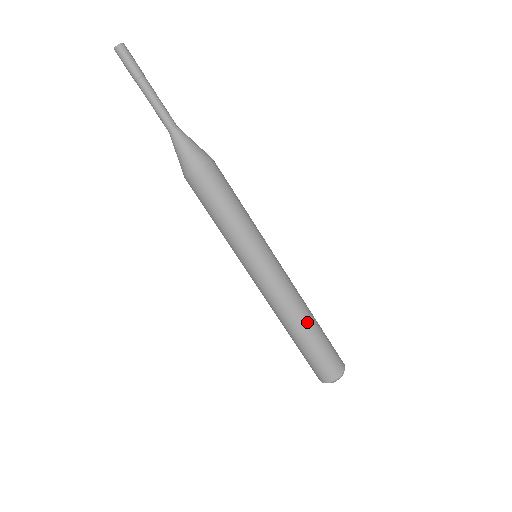
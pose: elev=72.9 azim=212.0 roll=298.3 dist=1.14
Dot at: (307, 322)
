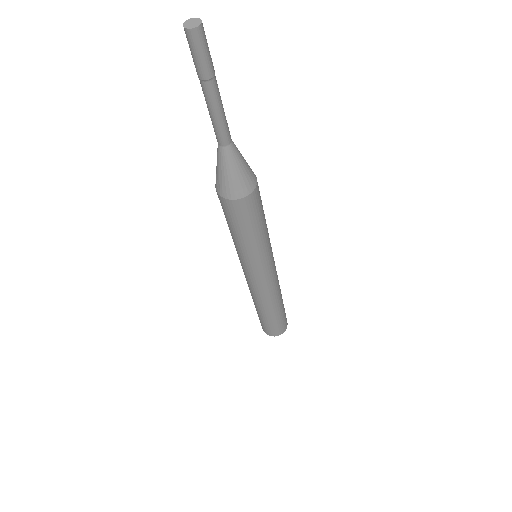
Dot at: (266, 310)
